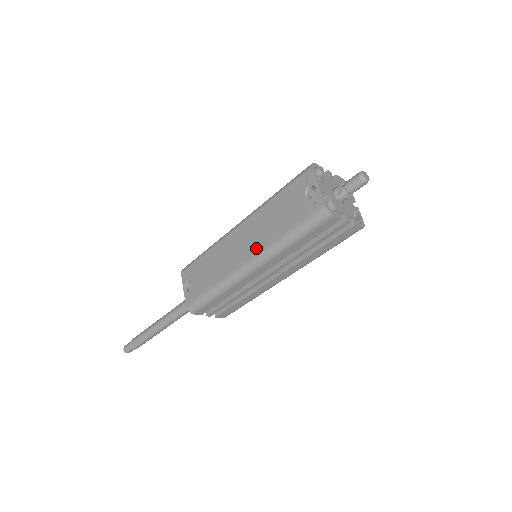
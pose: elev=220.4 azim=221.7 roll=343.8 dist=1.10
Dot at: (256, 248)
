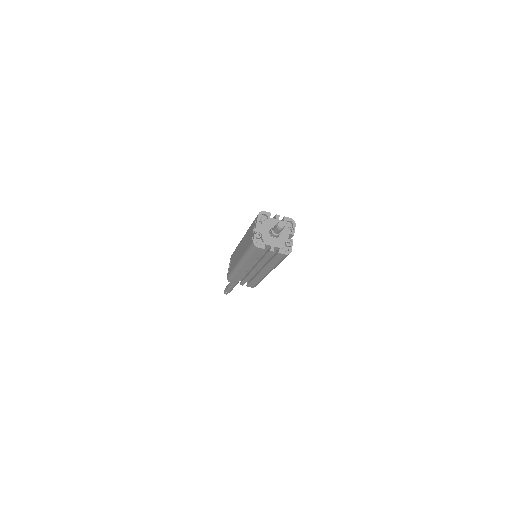
Dot at: (241, 254)
